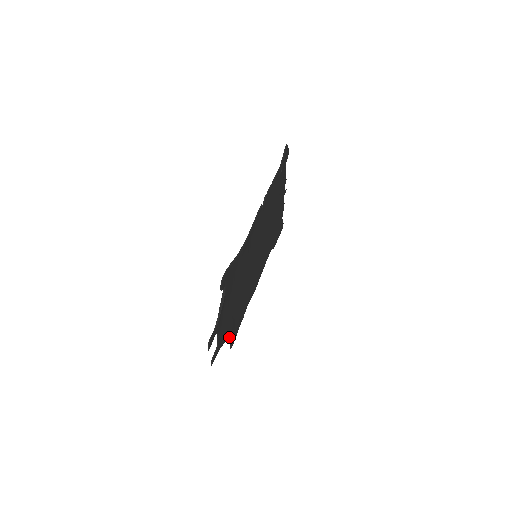
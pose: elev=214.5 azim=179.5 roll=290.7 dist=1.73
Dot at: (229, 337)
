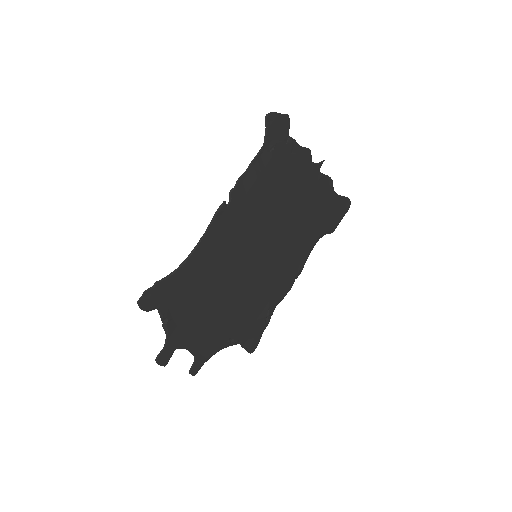
Dot at: (234, 344)
